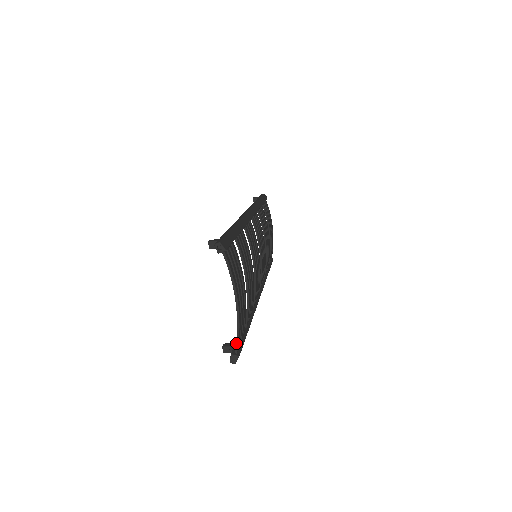
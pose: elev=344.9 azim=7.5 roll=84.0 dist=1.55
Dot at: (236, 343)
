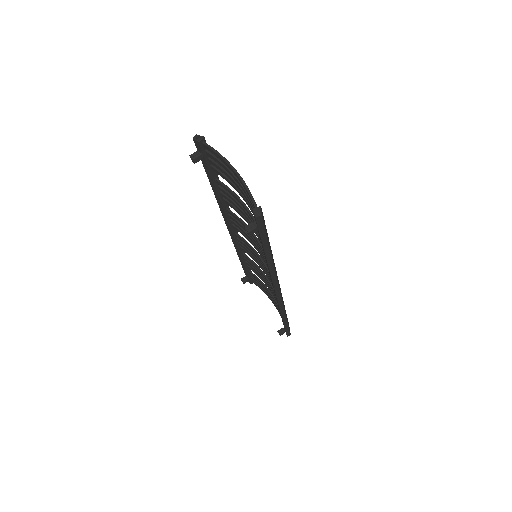
Dot at: (252, 201)
